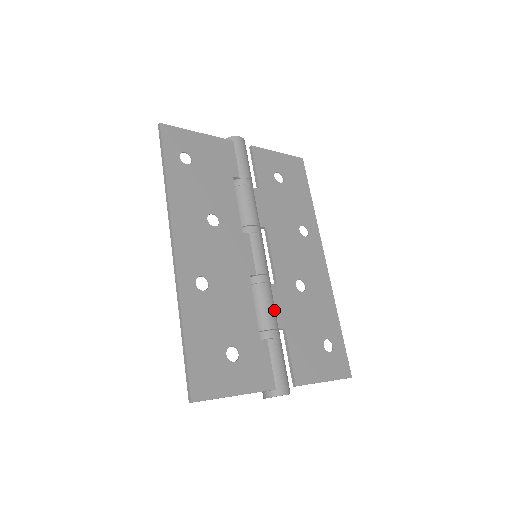
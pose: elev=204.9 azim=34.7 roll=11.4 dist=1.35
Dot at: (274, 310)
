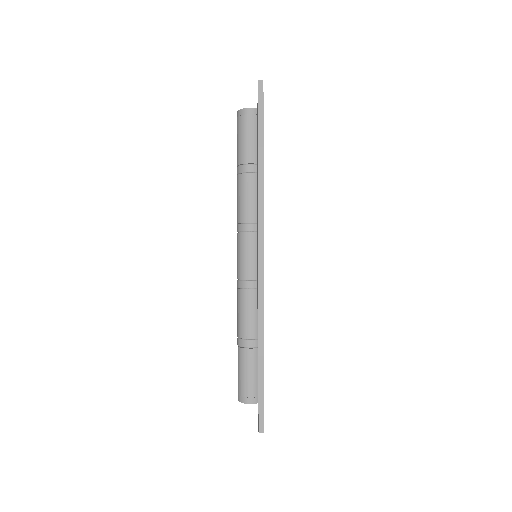
Dot at: occluded
